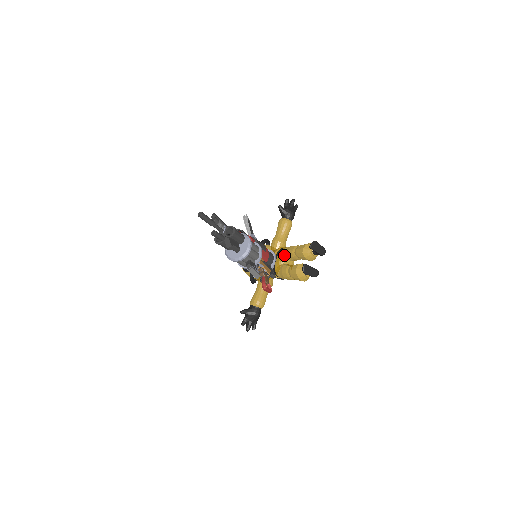
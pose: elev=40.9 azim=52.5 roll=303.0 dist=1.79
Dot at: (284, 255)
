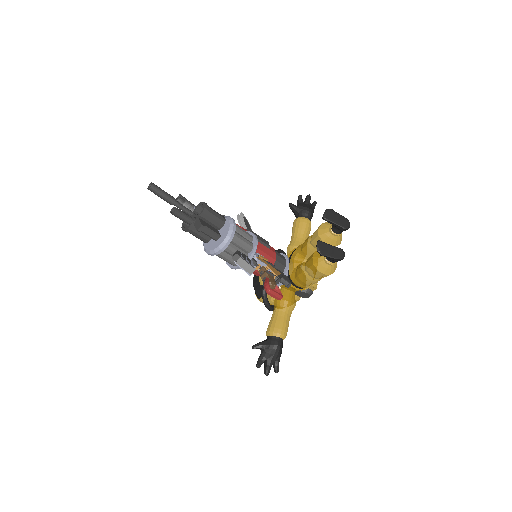
Dot at: (299, 254)
